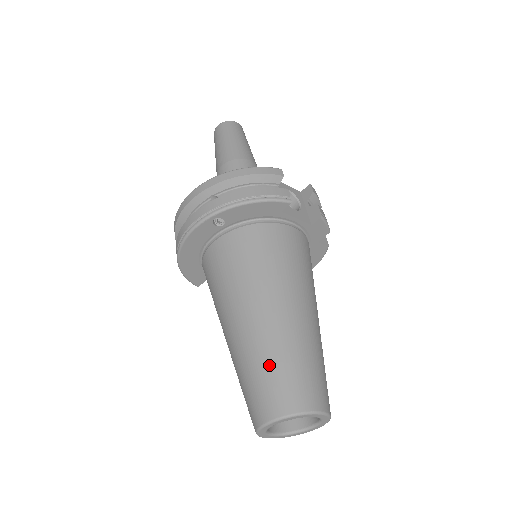
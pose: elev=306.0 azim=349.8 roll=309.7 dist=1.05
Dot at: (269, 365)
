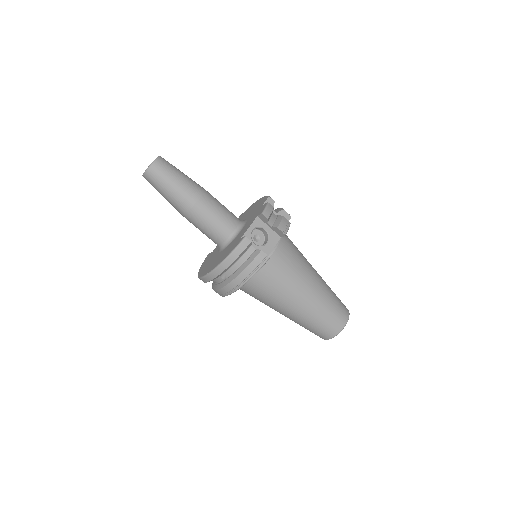
Dot at: (314, 325)
